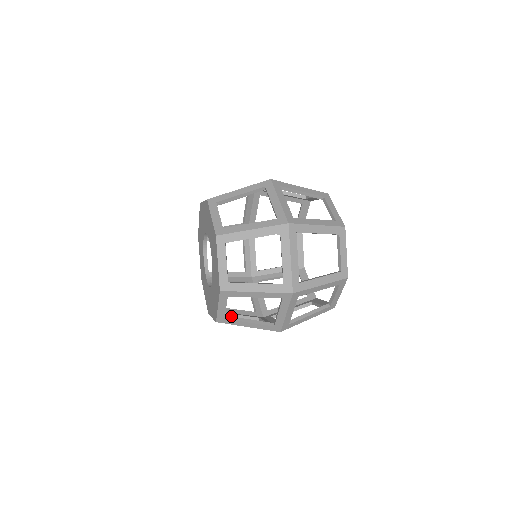
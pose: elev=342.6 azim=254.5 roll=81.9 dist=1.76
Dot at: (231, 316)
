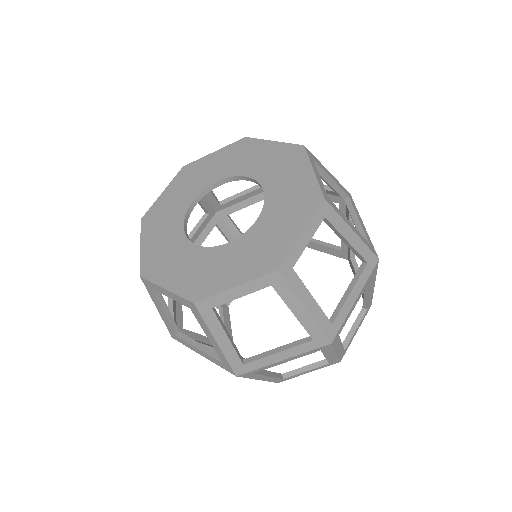
Dot at: occluded
